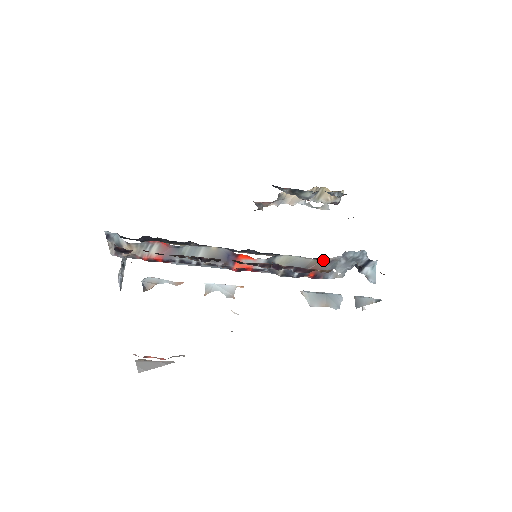
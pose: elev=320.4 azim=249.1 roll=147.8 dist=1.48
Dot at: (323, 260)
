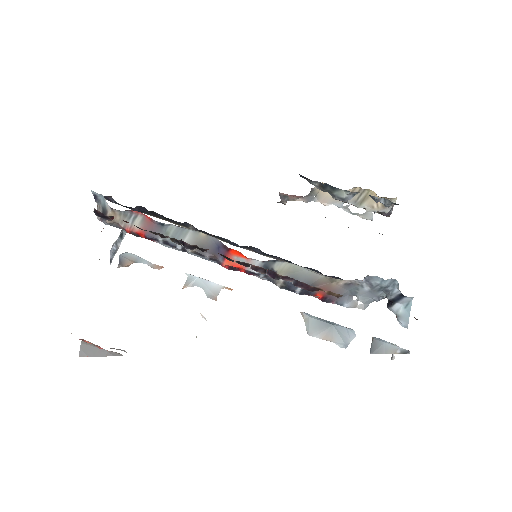
Dot at: (337, 280)
